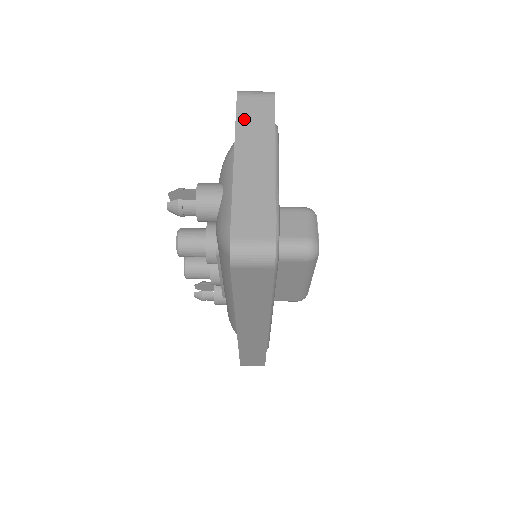
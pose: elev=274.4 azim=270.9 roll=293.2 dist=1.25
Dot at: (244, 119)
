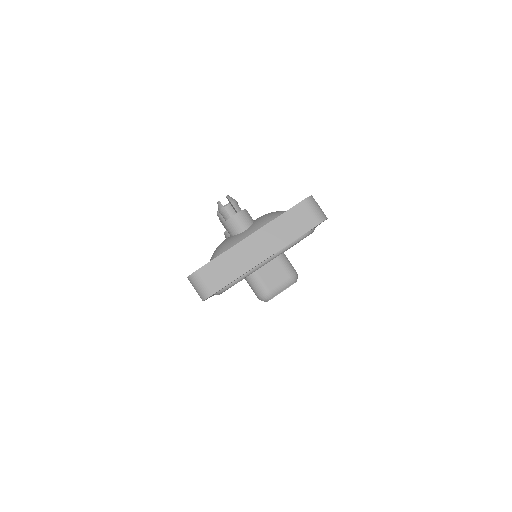
Dot at: (286, 219)
